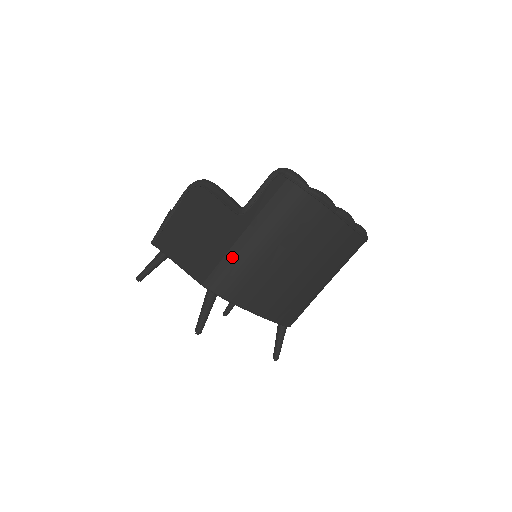
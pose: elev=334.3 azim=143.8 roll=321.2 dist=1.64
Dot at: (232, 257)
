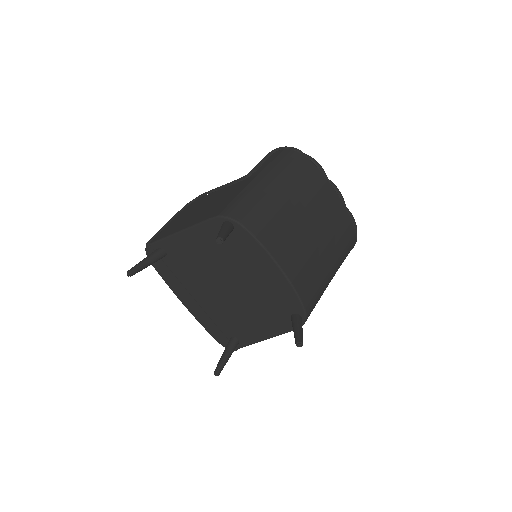
Dot at: (246, 194)
